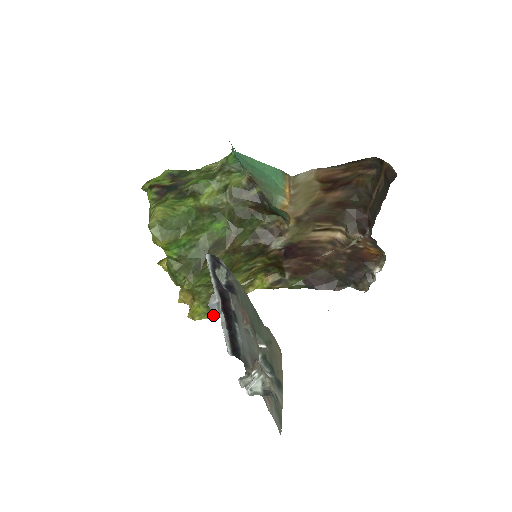
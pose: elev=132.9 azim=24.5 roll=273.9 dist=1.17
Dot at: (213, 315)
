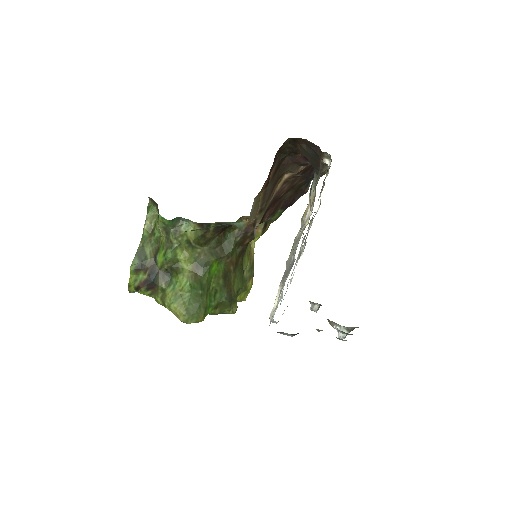
Dot at: (251, 286)
